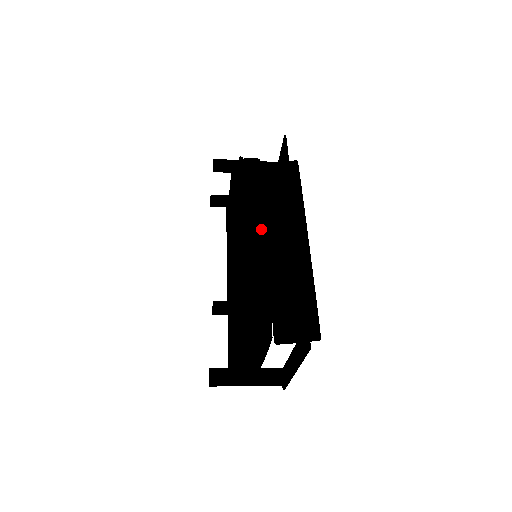
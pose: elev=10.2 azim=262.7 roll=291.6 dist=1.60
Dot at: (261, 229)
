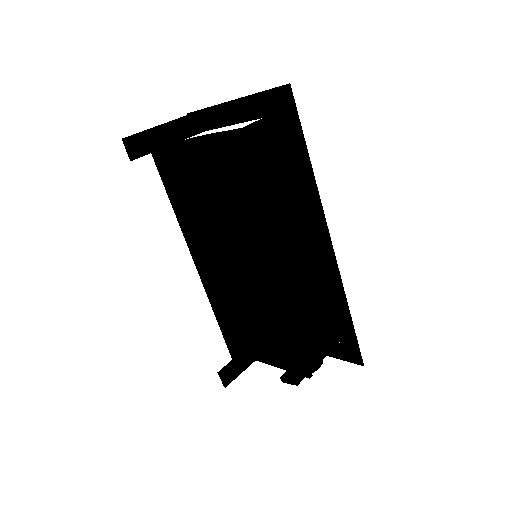
Dot at: (291, 253)
